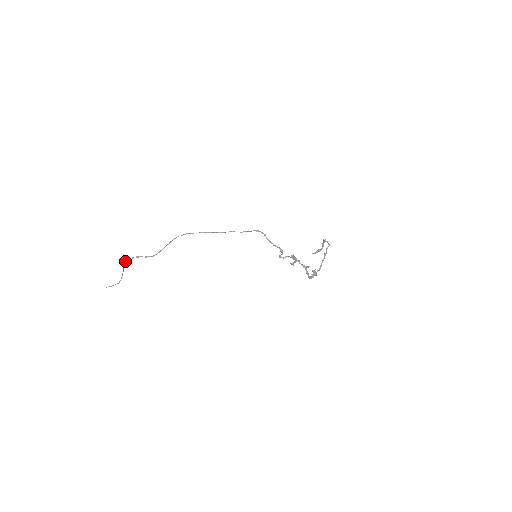
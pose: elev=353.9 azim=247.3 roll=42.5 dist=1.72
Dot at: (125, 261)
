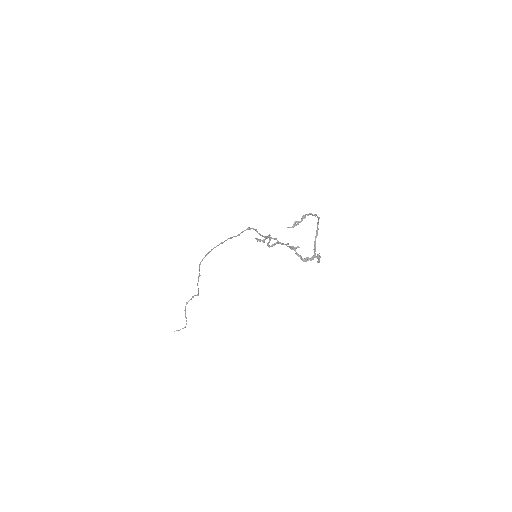
Dot at: (186, 304)
